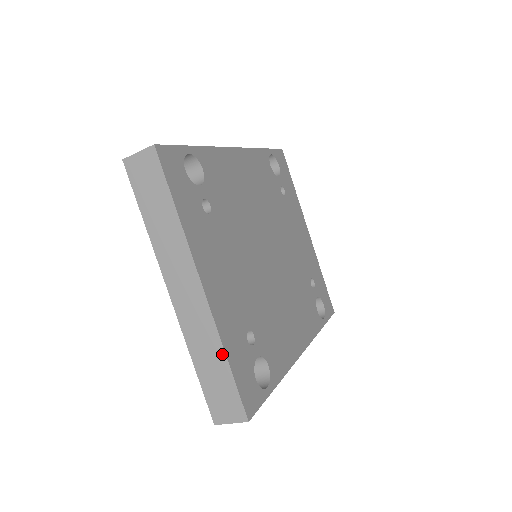
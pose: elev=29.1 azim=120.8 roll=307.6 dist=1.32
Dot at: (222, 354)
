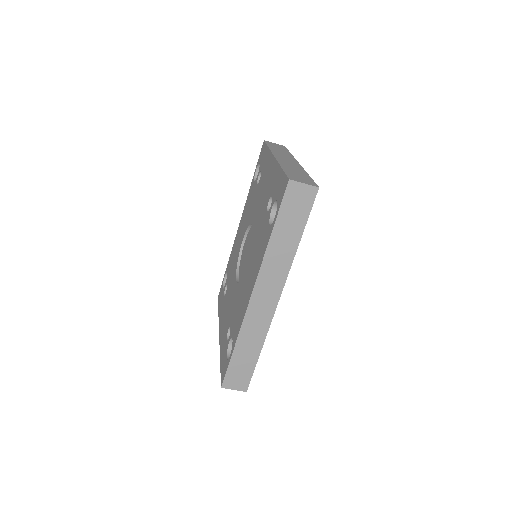
Dot at: (305, 173)
